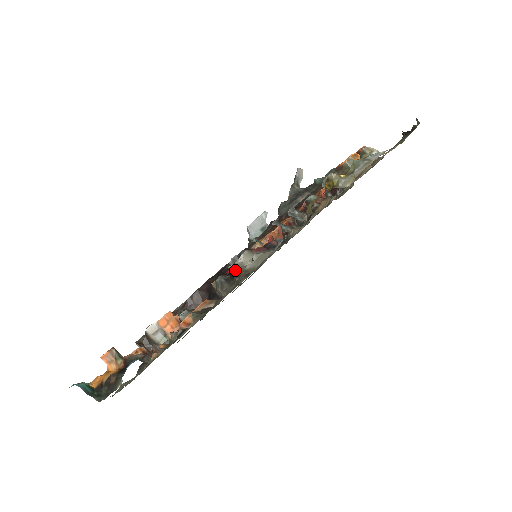
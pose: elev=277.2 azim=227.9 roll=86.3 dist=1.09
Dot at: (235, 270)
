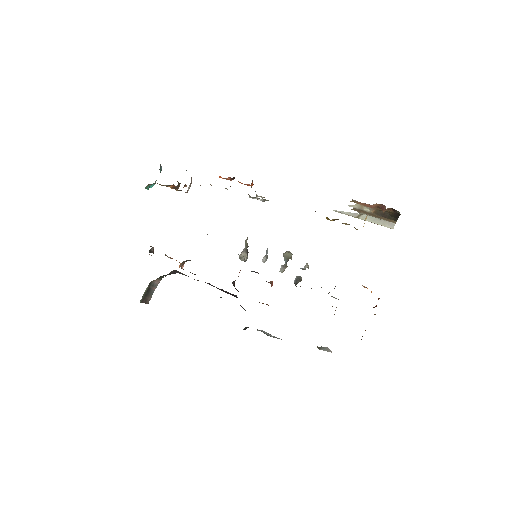
Dot at: occluded
